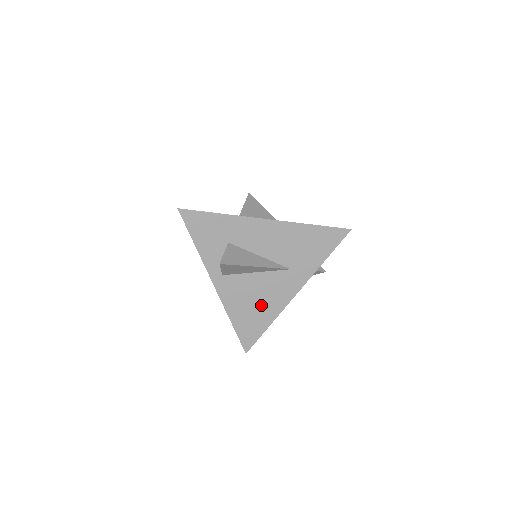
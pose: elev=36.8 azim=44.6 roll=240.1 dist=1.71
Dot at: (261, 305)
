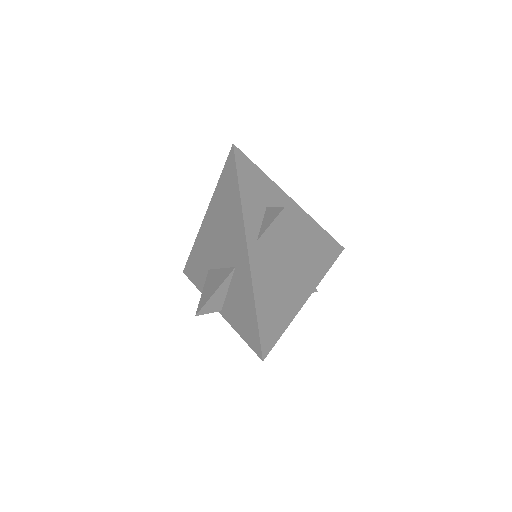
Dot at: (283, 296)
